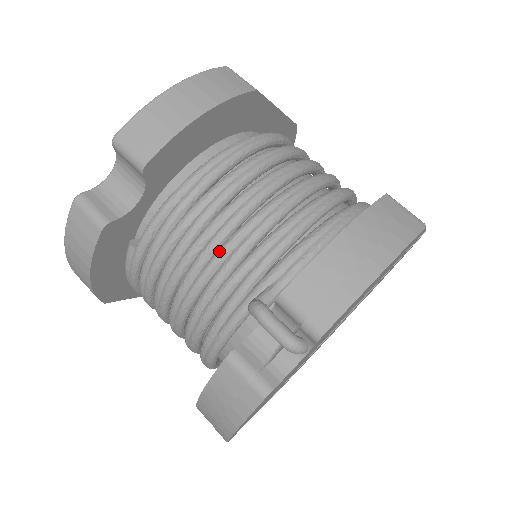
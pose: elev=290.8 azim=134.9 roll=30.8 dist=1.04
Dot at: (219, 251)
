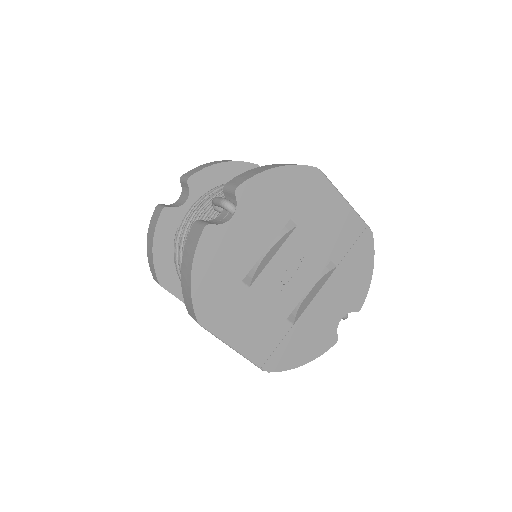
Dot at: occluded
